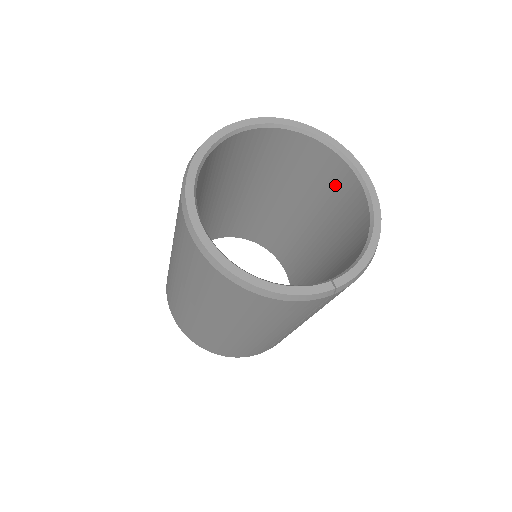
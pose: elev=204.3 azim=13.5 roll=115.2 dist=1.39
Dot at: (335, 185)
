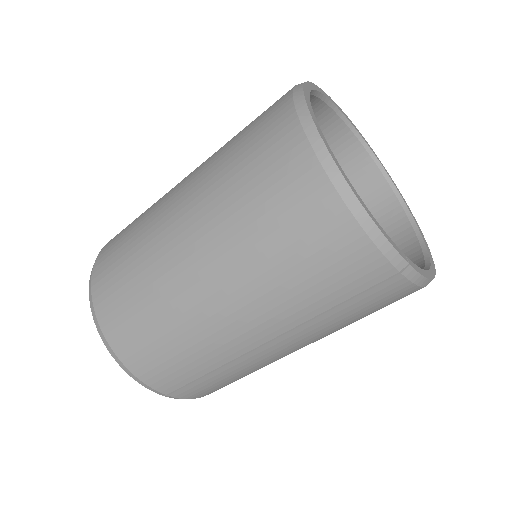
Dot at: occluded
